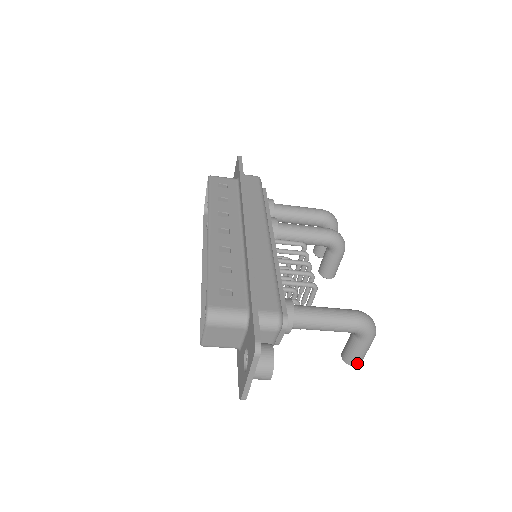
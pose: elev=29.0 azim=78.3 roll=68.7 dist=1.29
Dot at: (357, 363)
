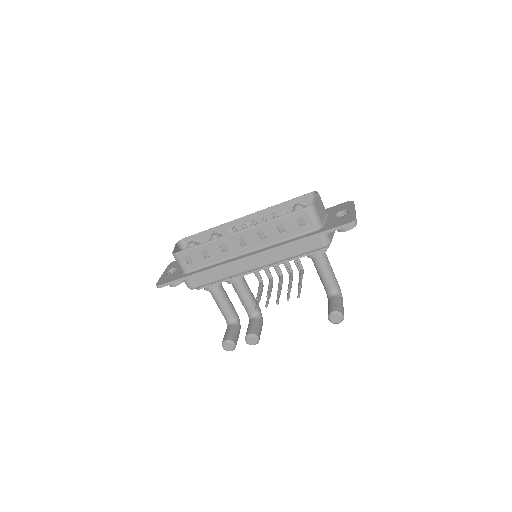
Dot at: (343, 315)
